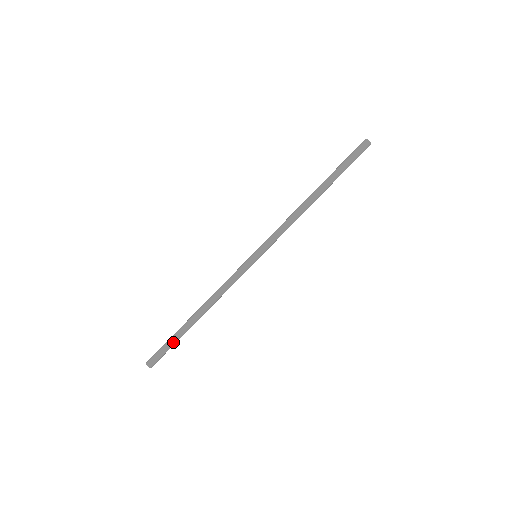
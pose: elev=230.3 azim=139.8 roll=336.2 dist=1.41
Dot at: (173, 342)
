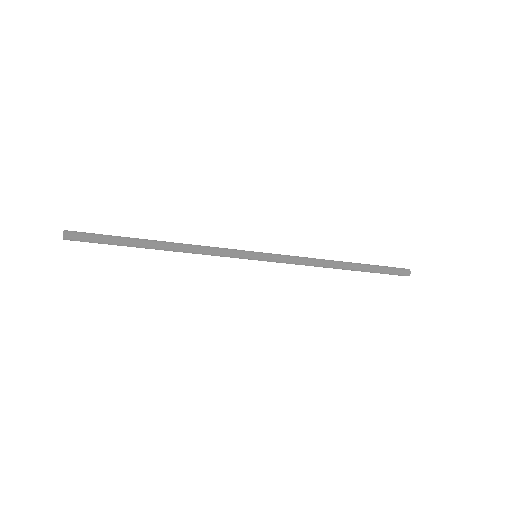
Dot at: (112, 244)
